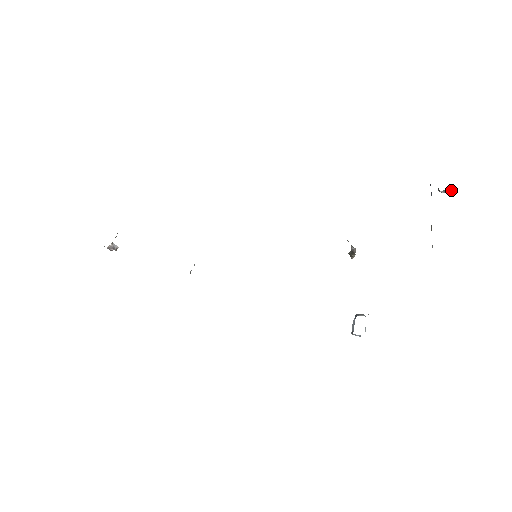
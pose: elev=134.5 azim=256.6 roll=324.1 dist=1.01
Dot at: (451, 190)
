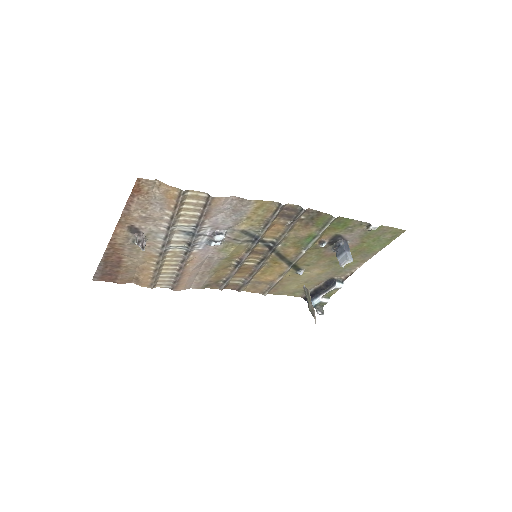
Dot at: (321, 309)
